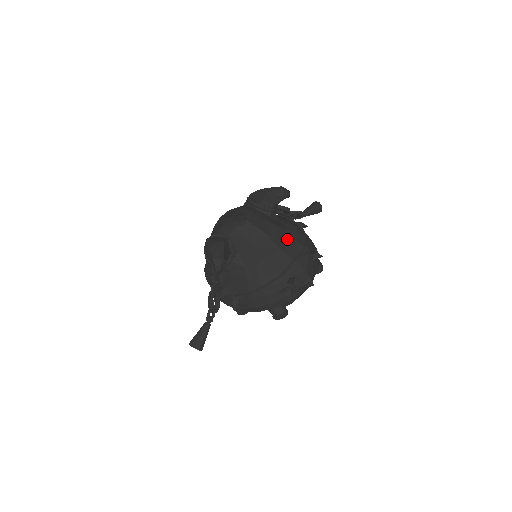
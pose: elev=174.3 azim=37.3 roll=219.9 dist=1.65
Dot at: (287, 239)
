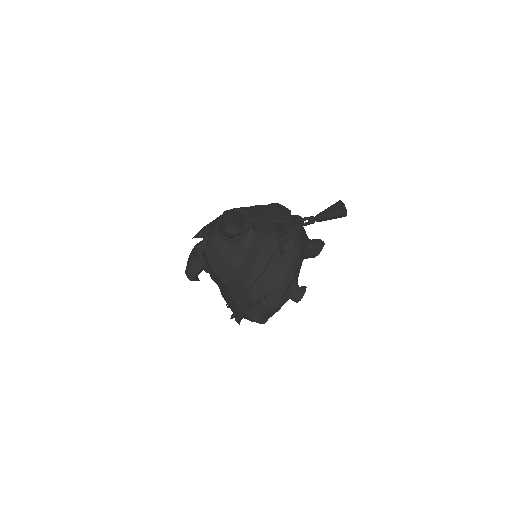
Dot at: (236, 277)
